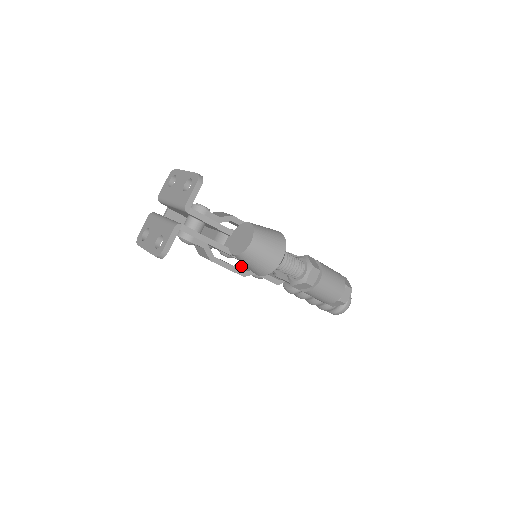
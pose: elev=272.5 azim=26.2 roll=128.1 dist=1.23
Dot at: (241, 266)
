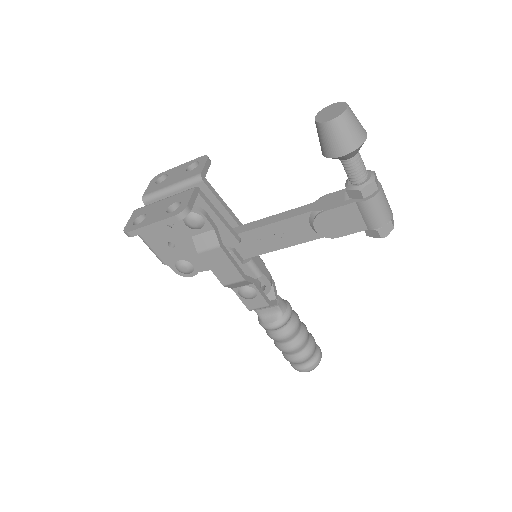
Dot at: occluded
